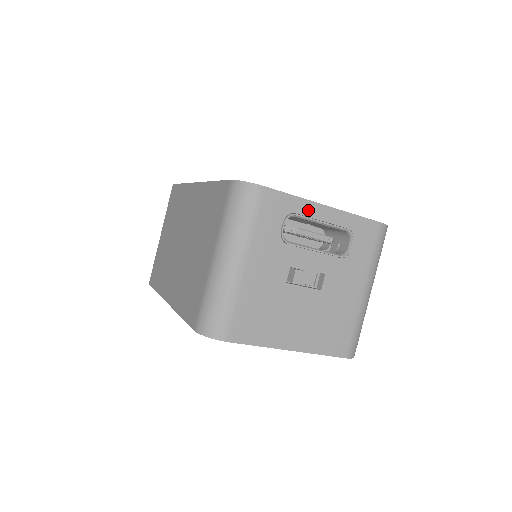
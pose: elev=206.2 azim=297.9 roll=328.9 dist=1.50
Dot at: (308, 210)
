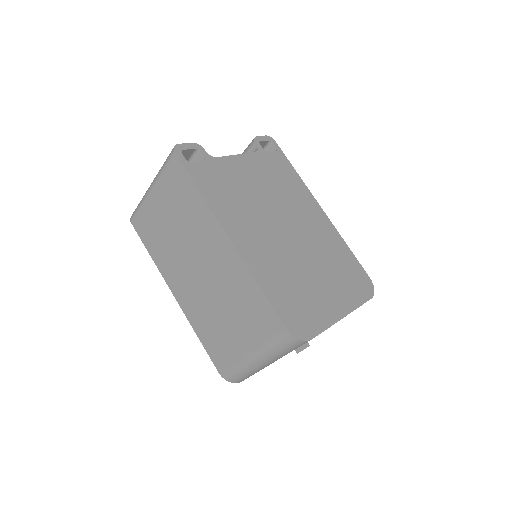
Dot at: occluded
